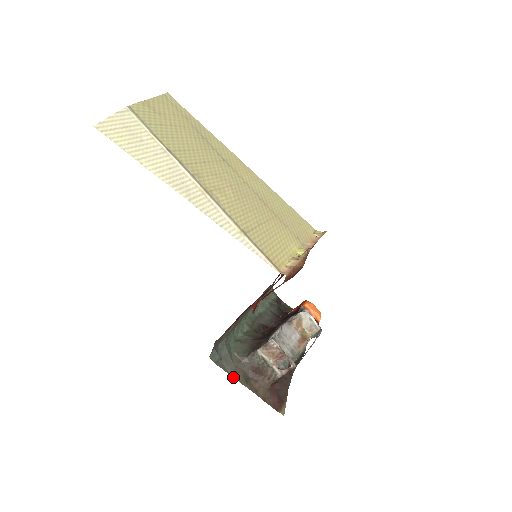
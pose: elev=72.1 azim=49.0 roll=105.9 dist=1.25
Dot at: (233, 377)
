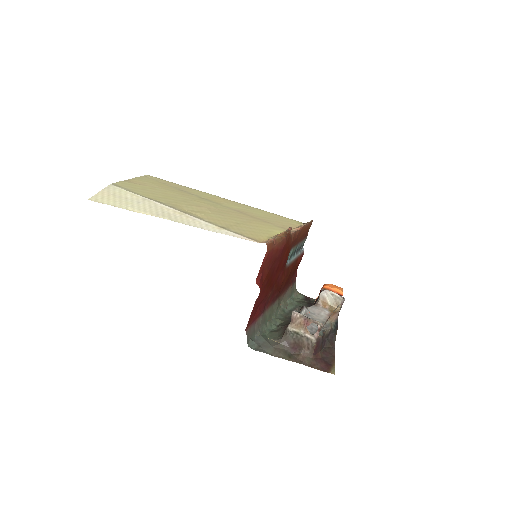
Dot at: (275, 356)
